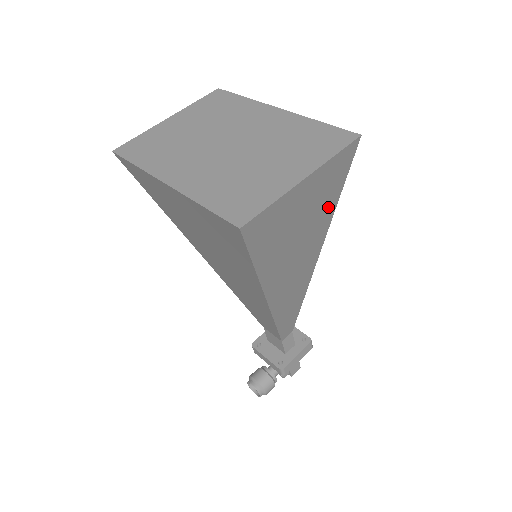
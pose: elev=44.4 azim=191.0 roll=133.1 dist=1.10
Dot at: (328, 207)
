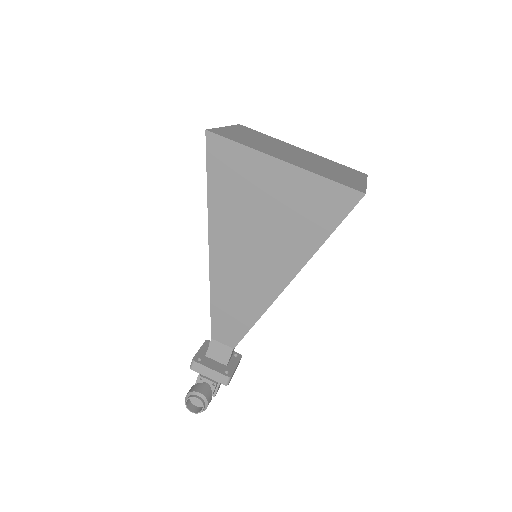
Dot at: occluded
